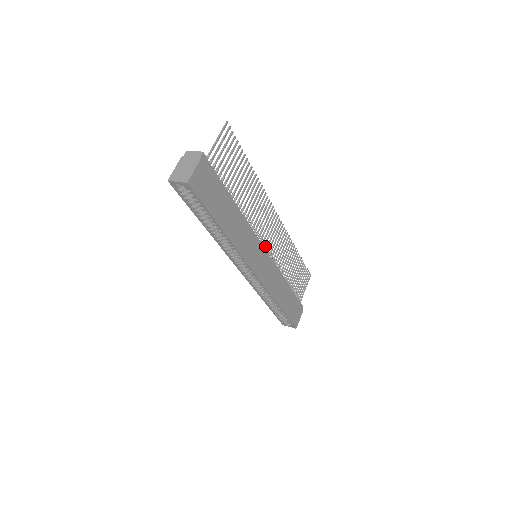
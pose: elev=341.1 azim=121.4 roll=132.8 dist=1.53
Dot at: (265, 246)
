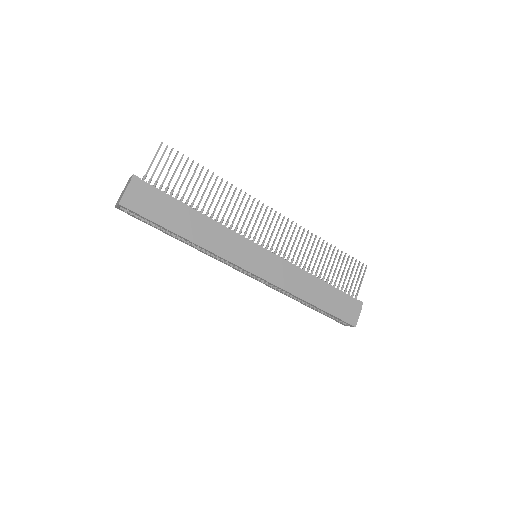
Dot at: (263, 244)
